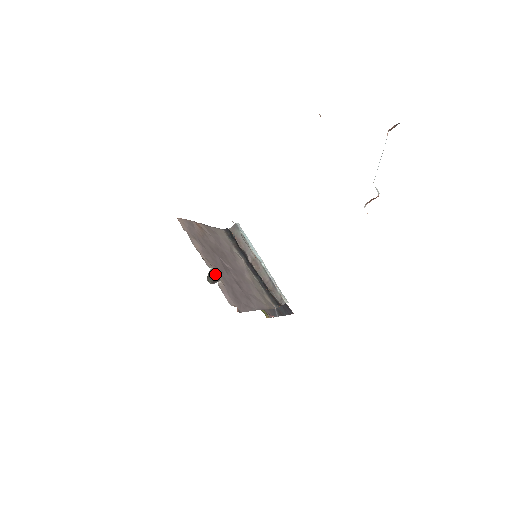
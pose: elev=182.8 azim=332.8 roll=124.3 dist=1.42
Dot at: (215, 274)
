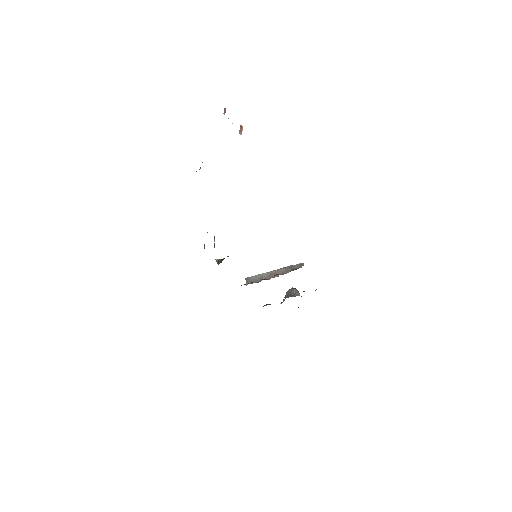
Dot at: (221, 260)
